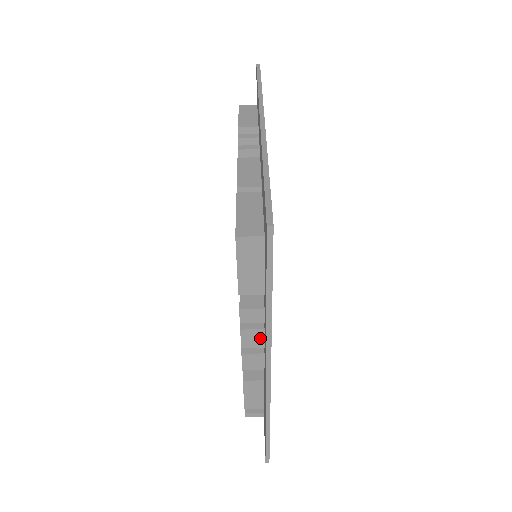
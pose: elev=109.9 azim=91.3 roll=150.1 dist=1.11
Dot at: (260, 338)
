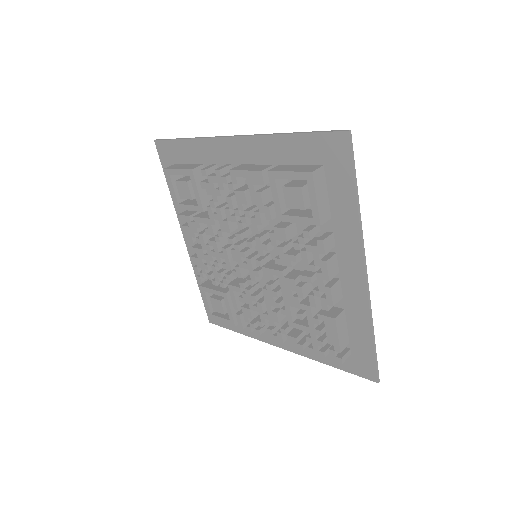
Dot at: (336, 264)
